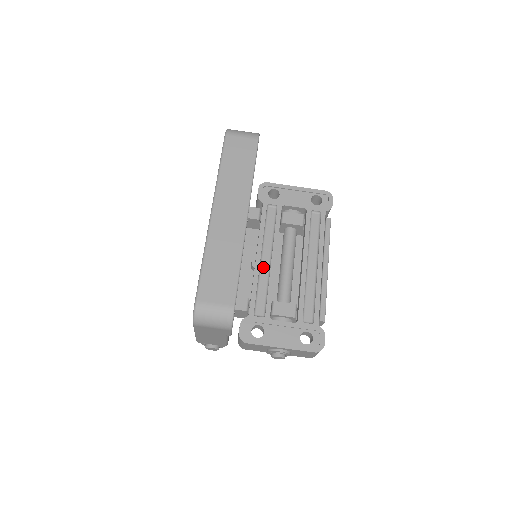
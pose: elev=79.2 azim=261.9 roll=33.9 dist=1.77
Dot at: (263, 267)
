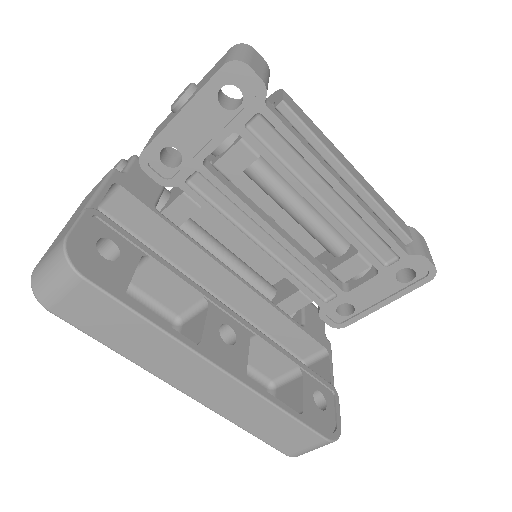
Dot at: (276, 253)
